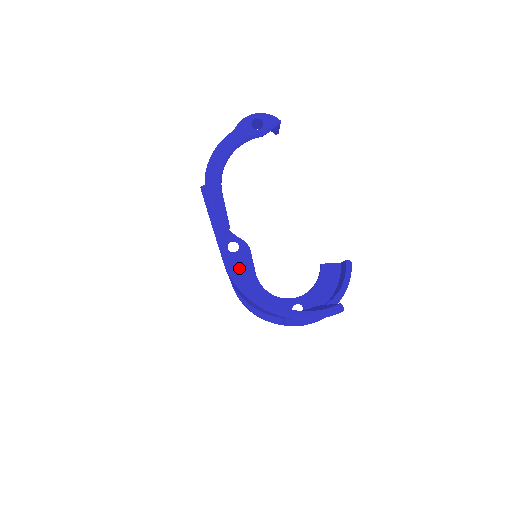
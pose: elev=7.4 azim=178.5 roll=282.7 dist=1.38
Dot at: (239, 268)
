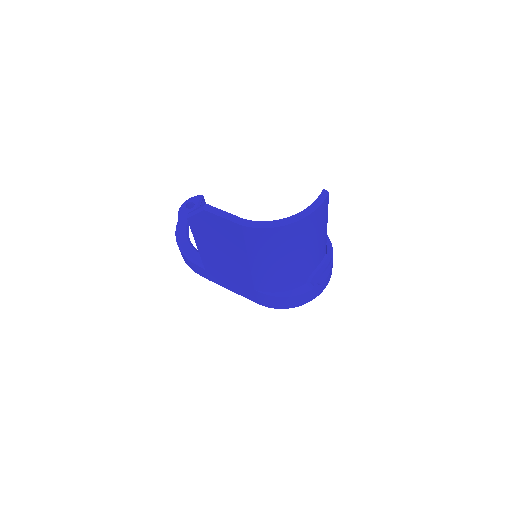
Dot at: occluded
